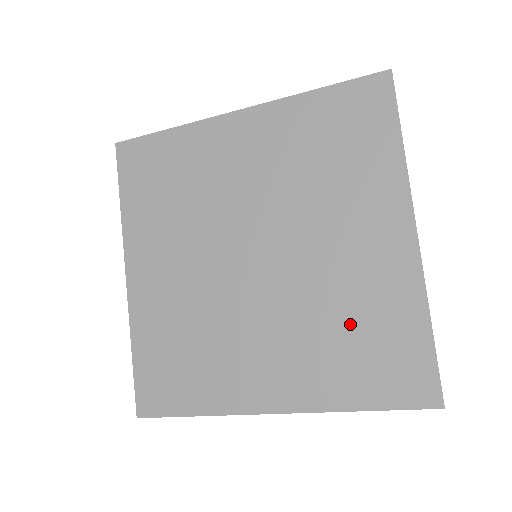
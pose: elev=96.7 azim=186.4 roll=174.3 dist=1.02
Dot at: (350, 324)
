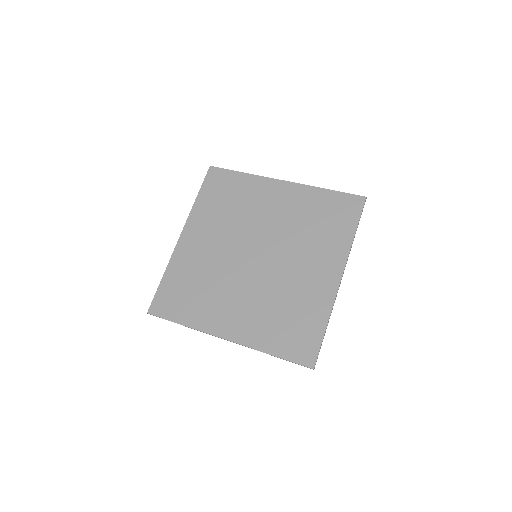
Dot at: (311, 222)
